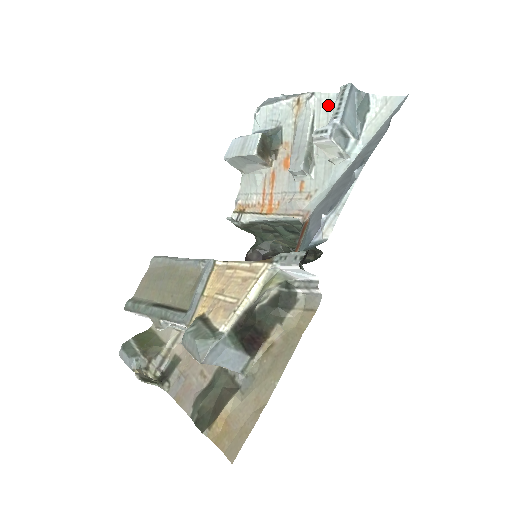
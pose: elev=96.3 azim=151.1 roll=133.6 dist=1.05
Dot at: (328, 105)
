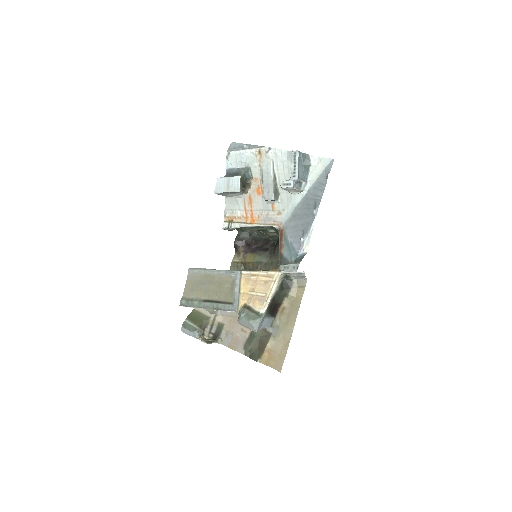
Dot at: (282, 157)
